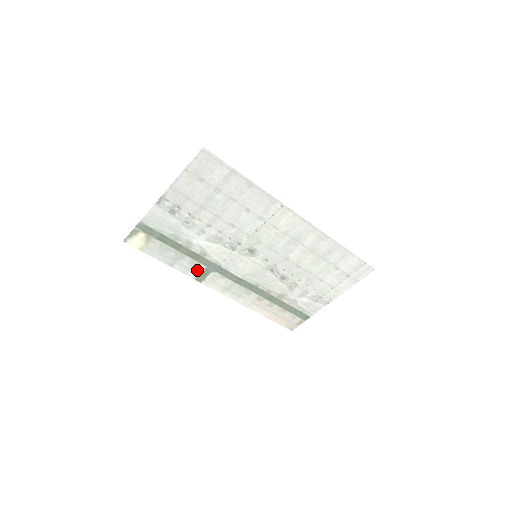
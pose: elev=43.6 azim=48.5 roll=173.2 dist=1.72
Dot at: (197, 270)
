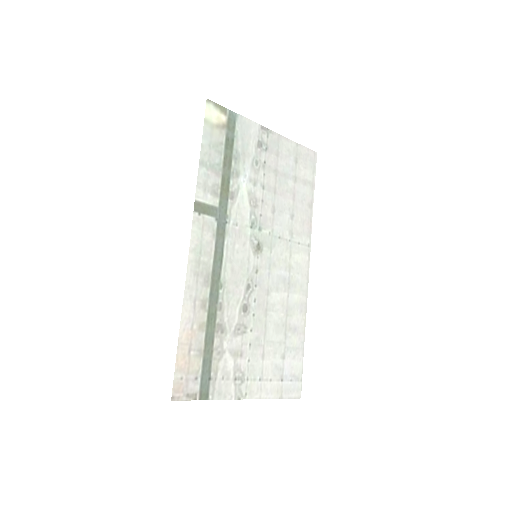
Dot at: (208, 198)
